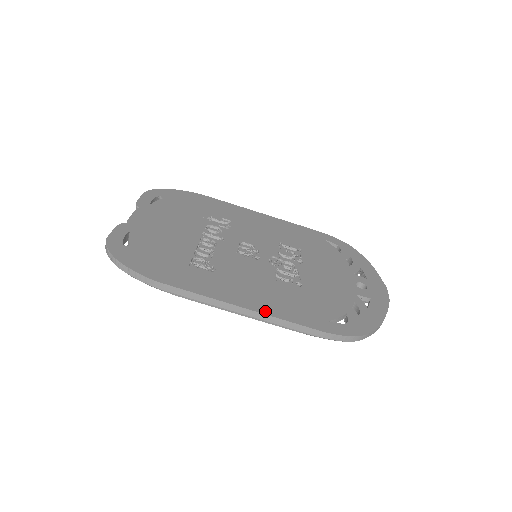
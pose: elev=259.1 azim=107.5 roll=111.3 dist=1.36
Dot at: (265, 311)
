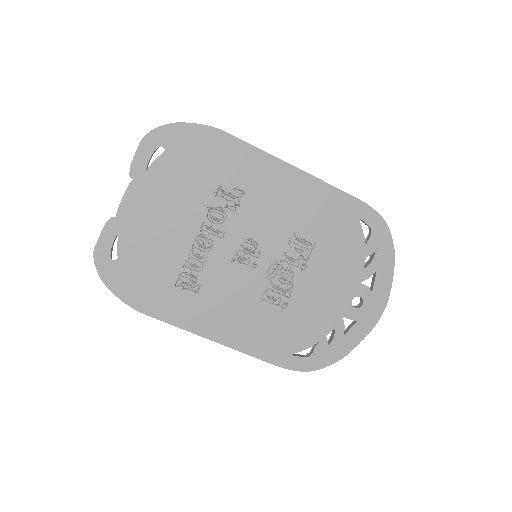
Dot at: (234, 345)
